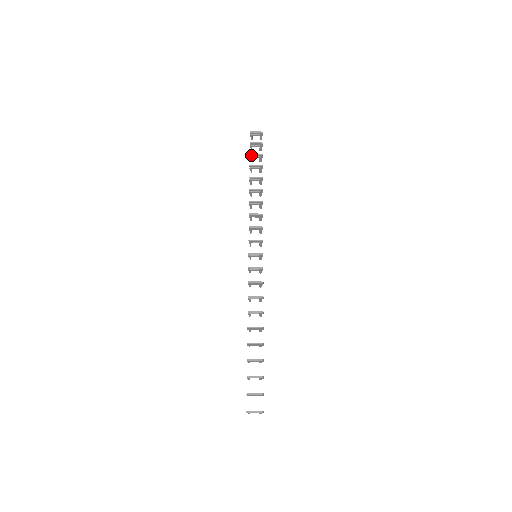
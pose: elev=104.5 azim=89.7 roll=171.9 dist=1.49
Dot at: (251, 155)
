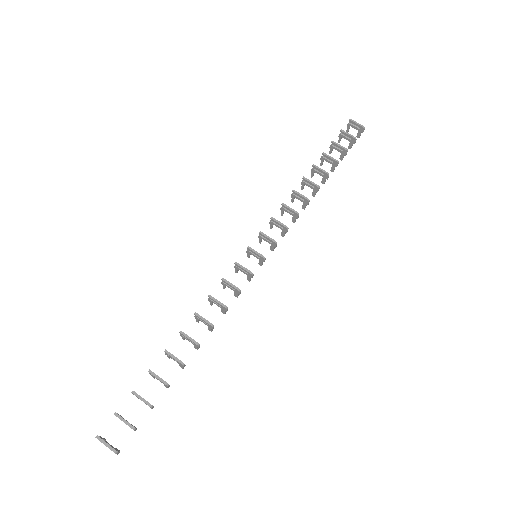
Dot at: (333, 143)
